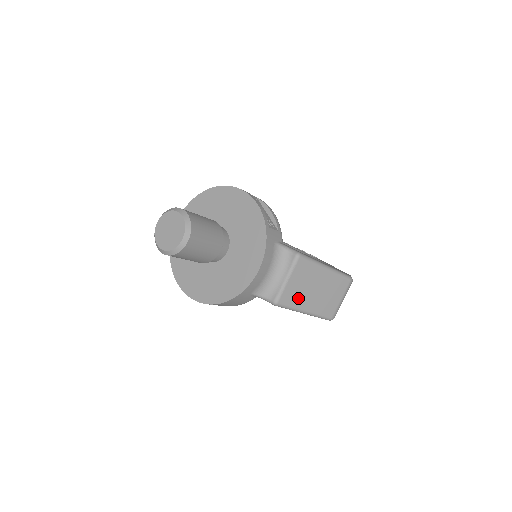
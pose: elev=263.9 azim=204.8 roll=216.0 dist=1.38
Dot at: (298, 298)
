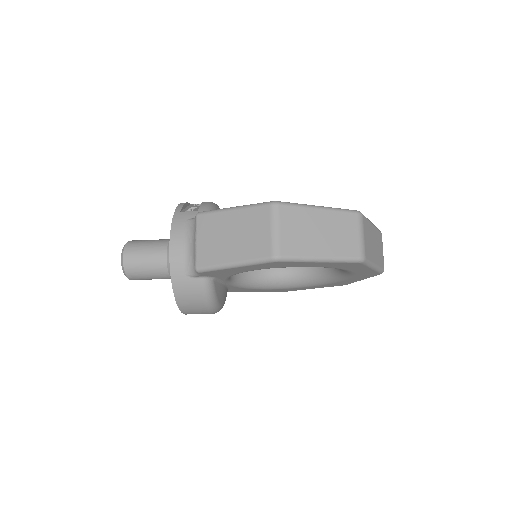
Dot at: (216, 253)
